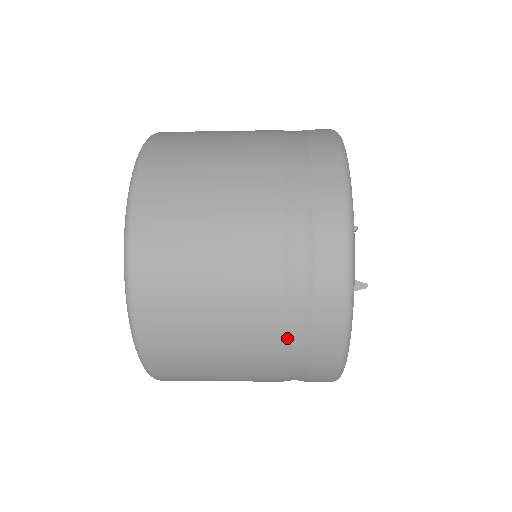
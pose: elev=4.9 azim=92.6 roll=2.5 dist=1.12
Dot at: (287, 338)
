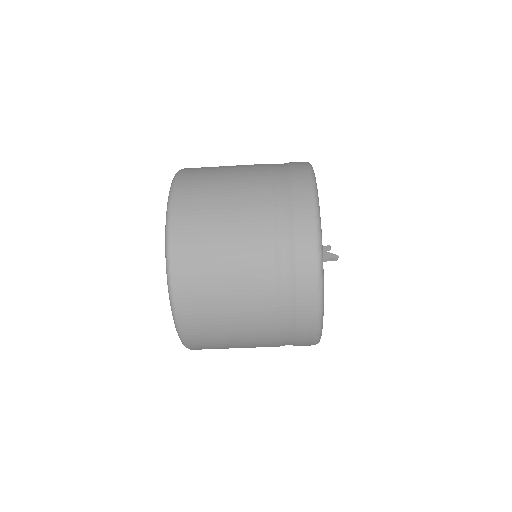
Dot at: (276, 239)
